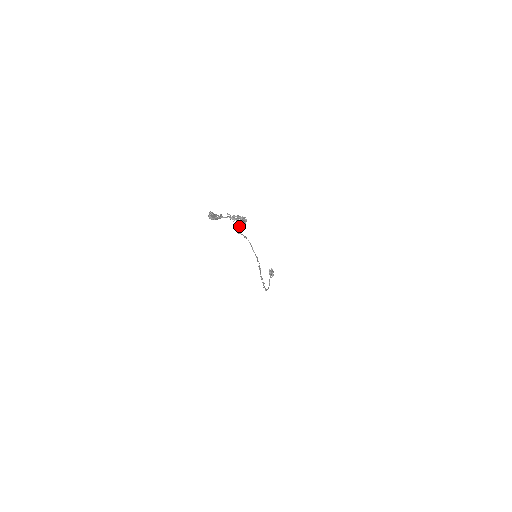
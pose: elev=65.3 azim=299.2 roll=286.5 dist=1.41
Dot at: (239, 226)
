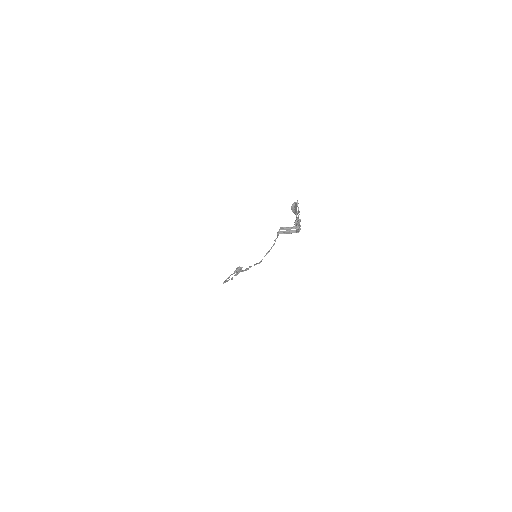
Dot at: (286, 228)
